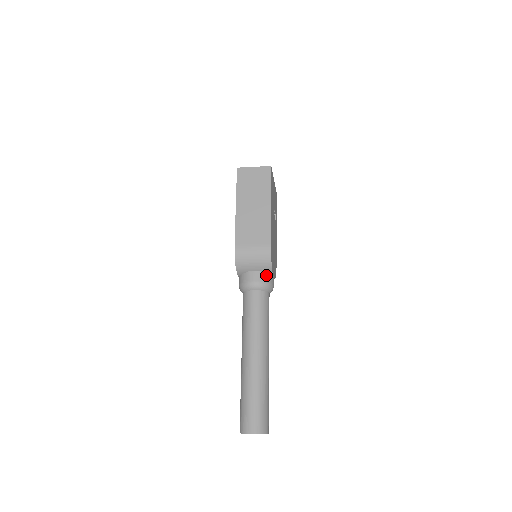
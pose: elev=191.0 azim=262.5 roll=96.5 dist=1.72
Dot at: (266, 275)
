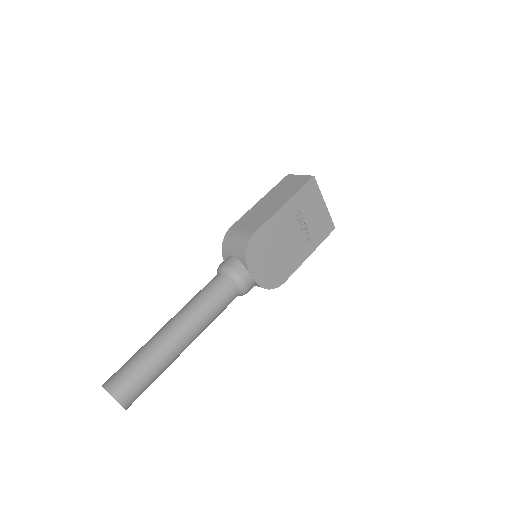
Dot at: (241, 265)
